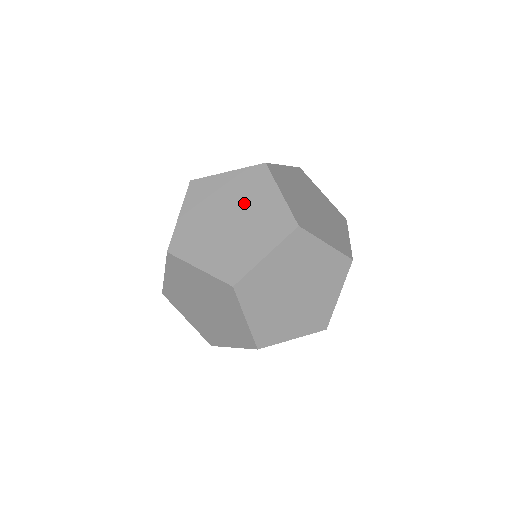
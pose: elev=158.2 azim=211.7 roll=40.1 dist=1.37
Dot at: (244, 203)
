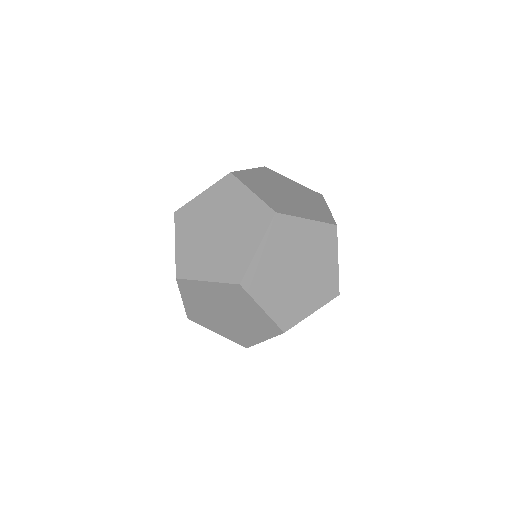
Dot at: (225, 212)
